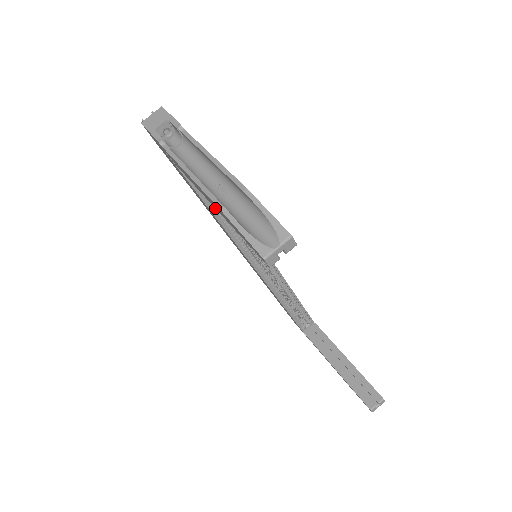
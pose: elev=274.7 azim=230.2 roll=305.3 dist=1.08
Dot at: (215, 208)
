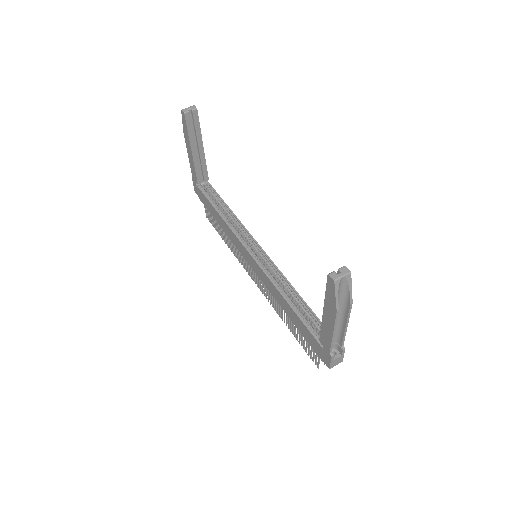
Dot at: (220, 212)
